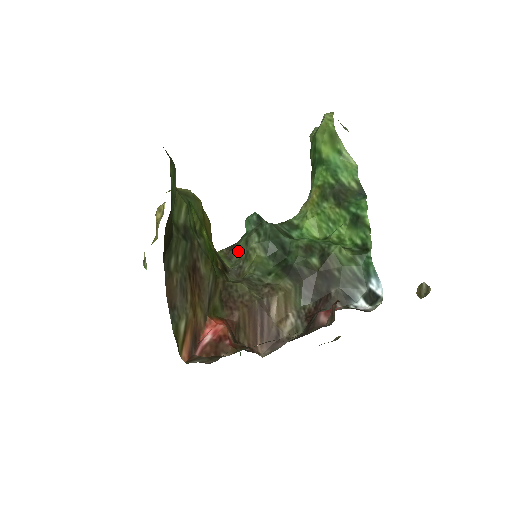
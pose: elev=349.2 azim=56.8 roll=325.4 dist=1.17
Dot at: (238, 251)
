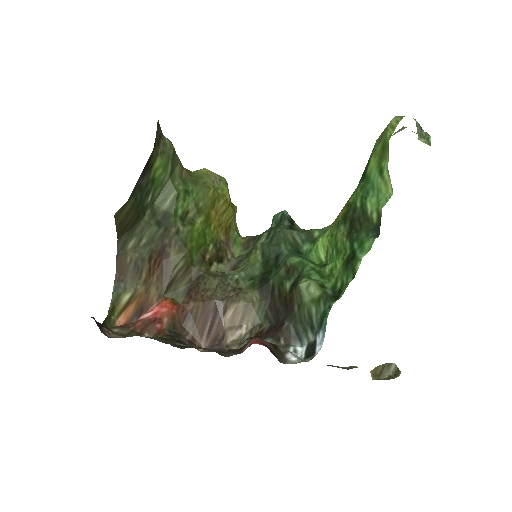
Dot at: (253, 244)
